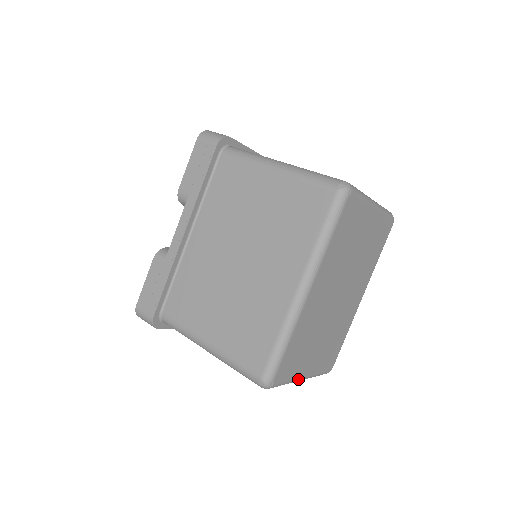
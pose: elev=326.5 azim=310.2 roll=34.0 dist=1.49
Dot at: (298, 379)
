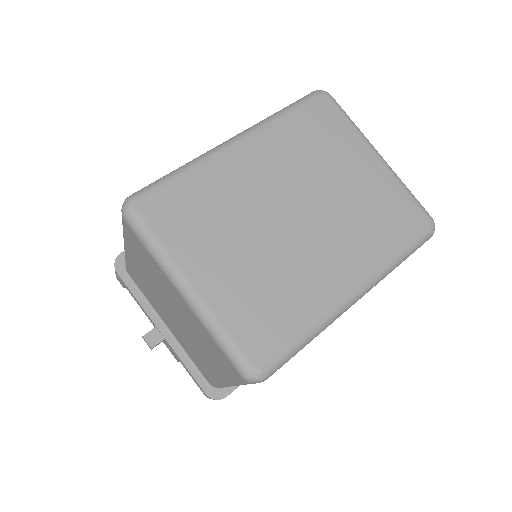
Dot at: (178, 270)
